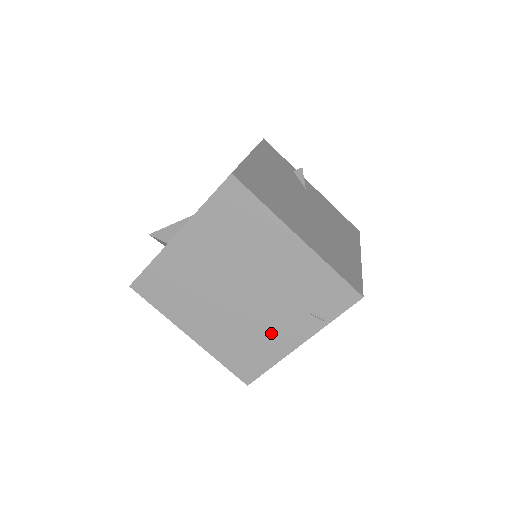
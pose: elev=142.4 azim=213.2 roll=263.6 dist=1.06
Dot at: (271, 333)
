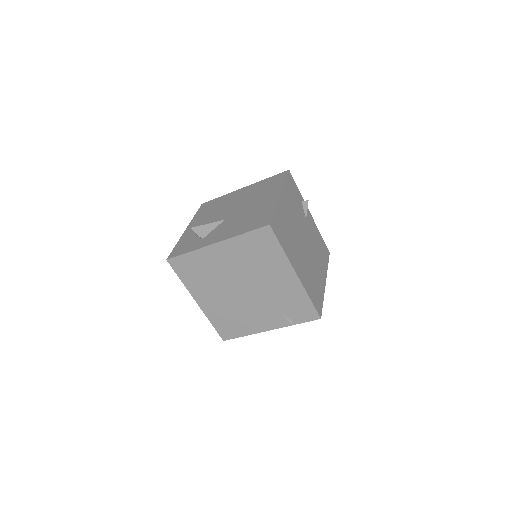
Dot at: (253, 318)
